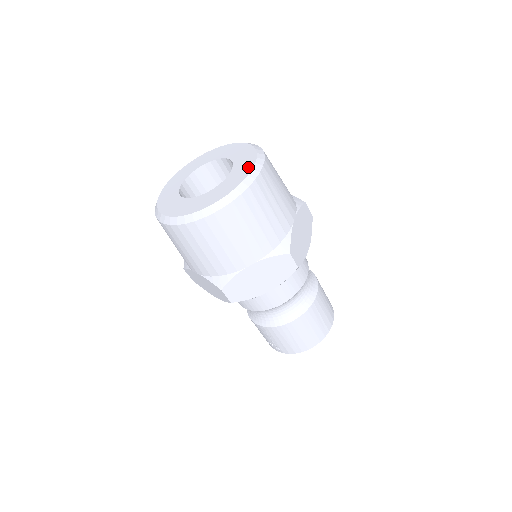
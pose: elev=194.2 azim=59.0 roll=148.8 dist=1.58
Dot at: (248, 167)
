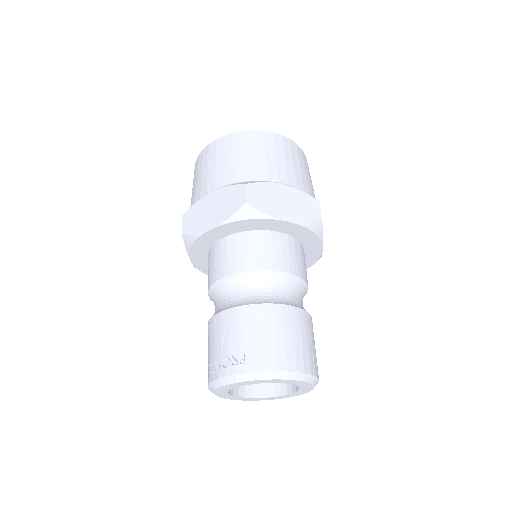
Dot at: occluded
